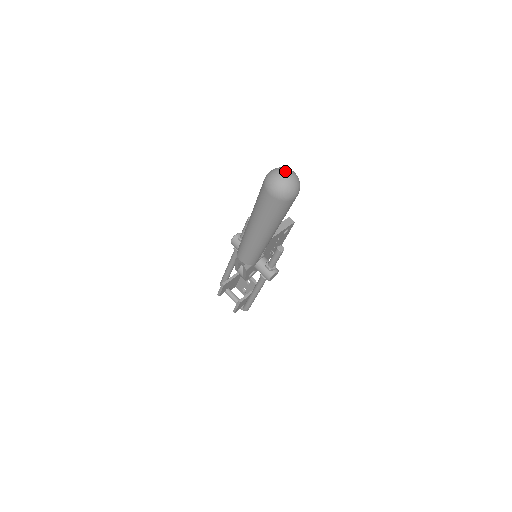
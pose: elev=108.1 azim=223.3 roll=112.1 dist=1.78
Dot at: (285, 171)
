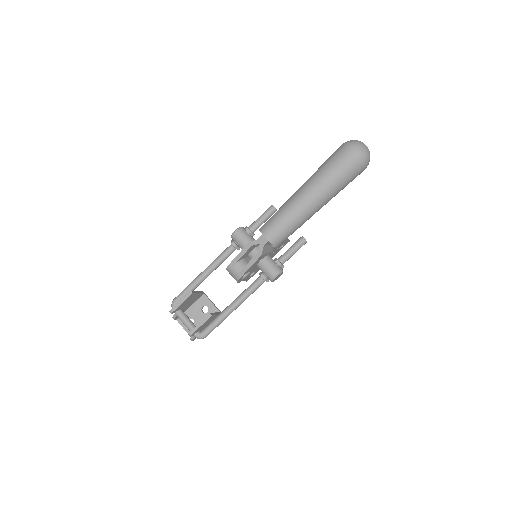
Dot at: occluded
